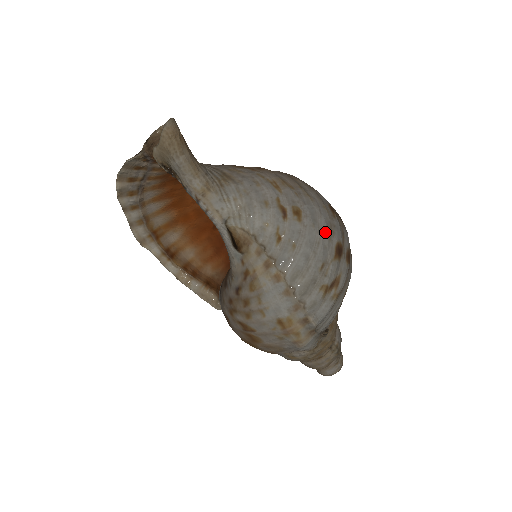
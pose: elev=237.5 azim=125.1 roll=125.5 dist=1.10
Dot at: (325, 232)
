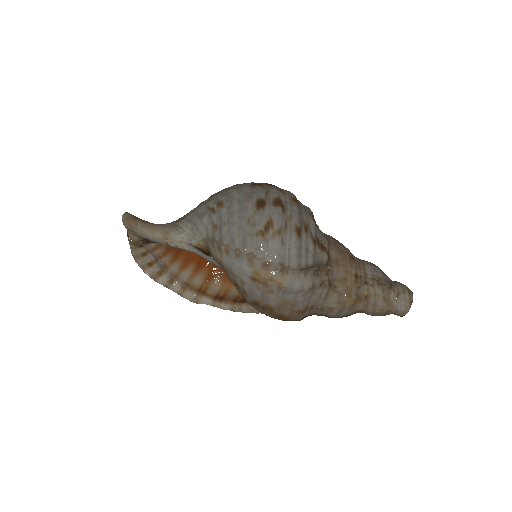
Dot at: (243, 200)
